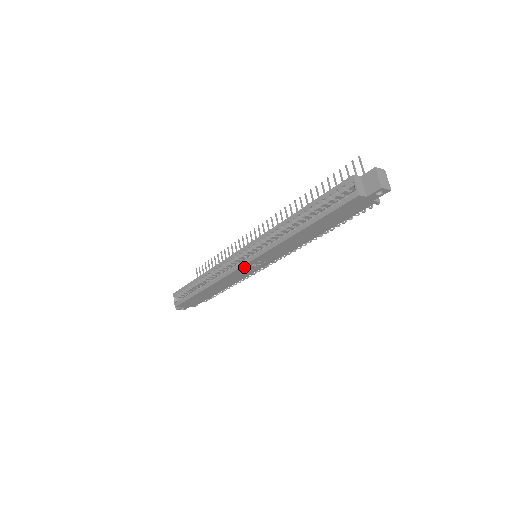
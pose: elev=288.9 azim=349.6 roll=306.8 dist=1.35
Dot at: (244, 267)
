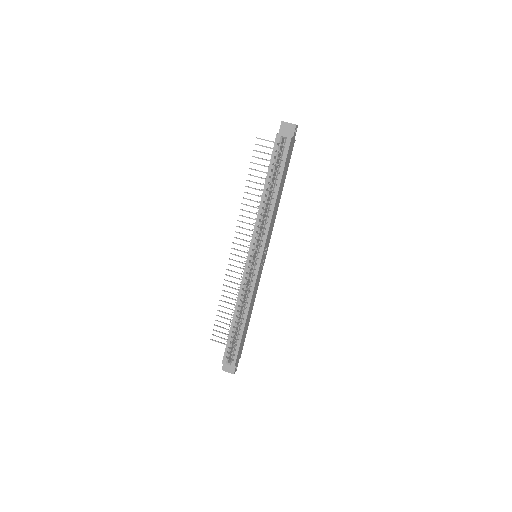
Dot at: (260, 265)
